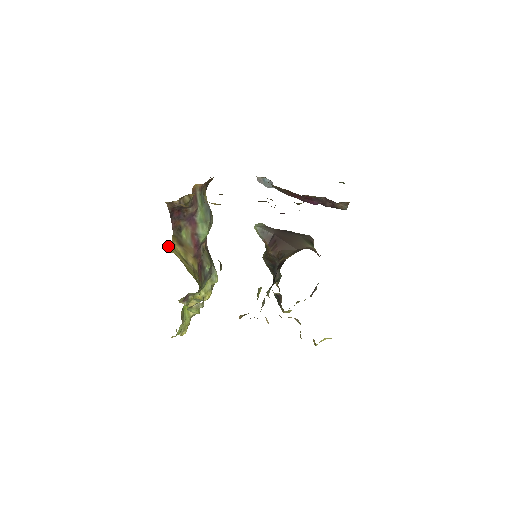
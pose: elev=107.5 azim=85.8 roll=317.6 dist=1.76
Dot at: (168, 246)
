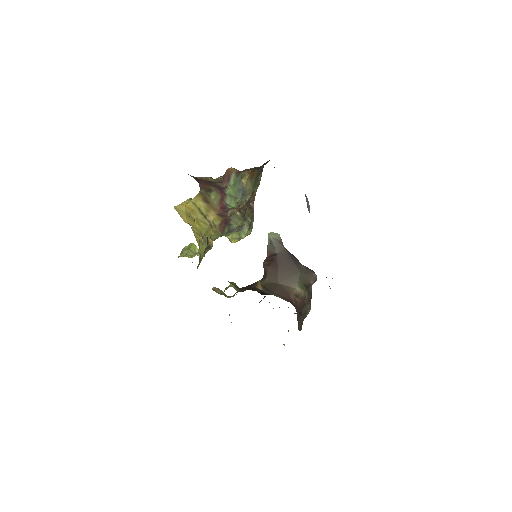
Dot at: (184, 201)
